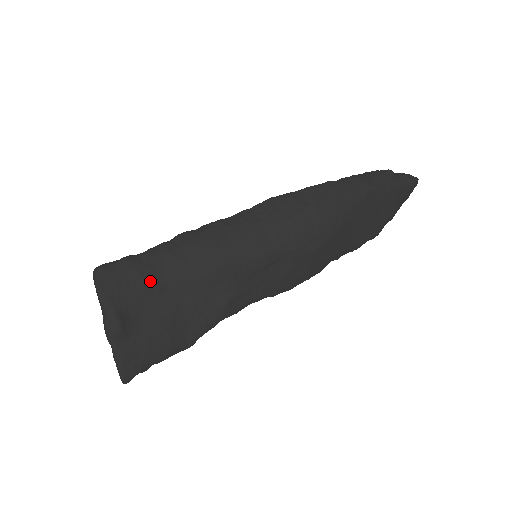
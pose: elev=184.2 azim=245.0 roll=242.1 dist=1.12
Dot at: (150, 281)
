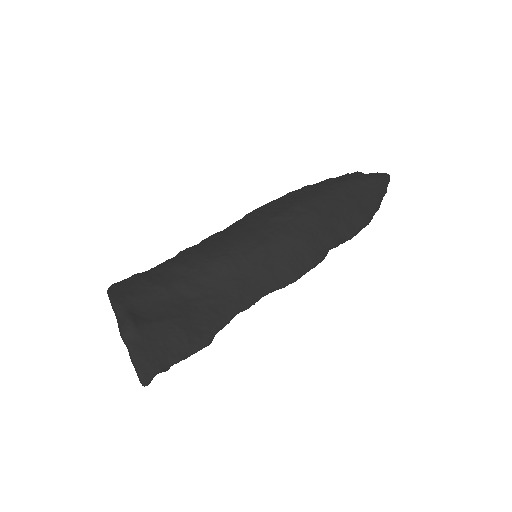
Dot at: (159, 286)
